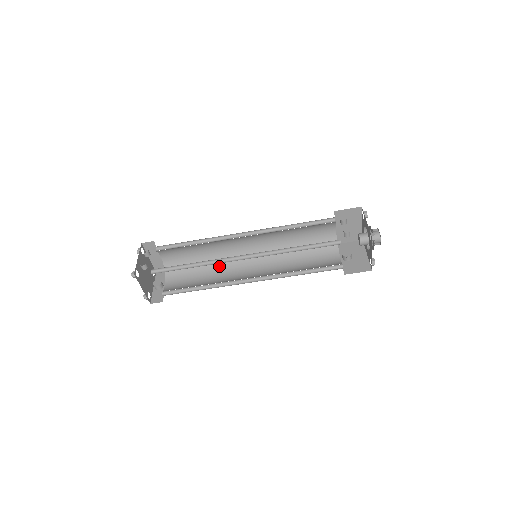
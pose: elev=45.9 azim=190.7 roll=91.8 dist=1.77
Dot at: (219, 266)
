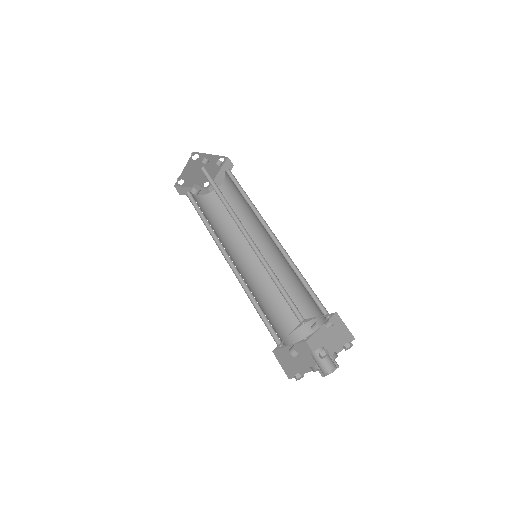
Dot at: (235, 234)
